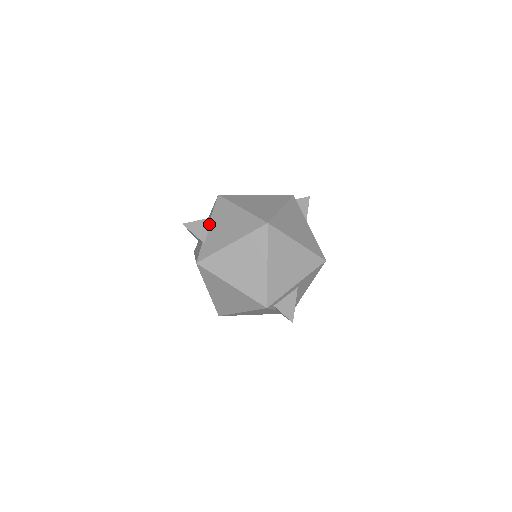
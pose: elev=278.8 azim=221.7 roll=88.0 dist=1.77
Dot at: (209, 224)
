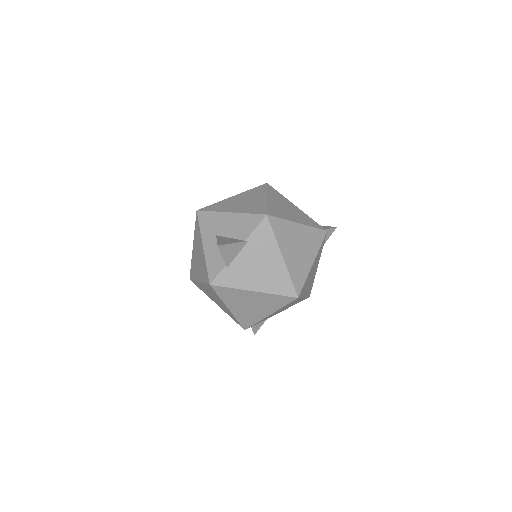
Dot at: (241, 248)
